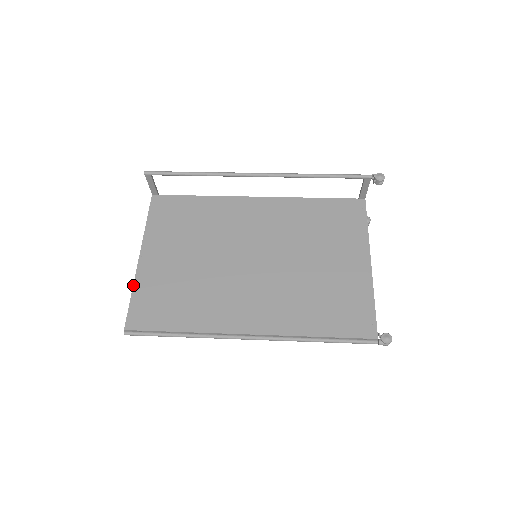
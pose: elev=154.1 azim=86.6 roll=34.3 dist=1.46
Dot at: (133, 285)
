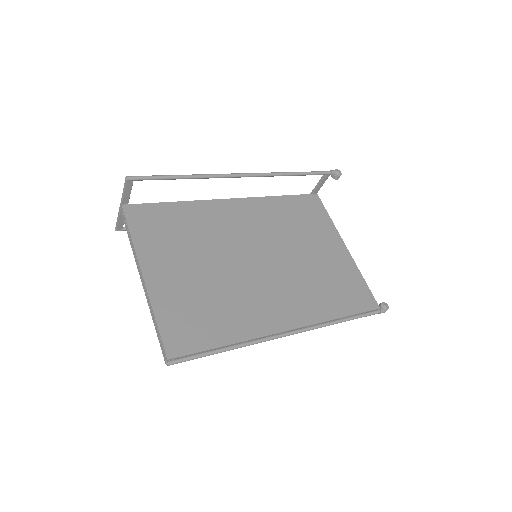
Dot at: (152, 308)
